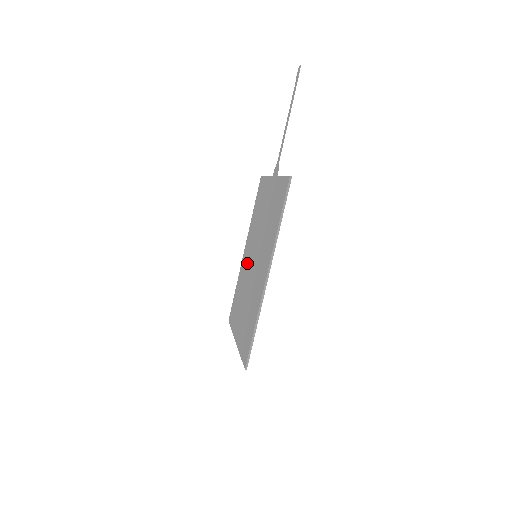
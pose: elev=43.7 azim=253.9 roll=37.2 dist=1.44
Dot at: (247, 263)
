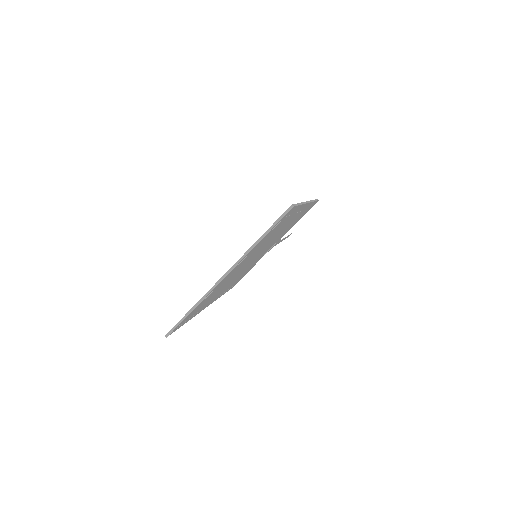
Dot at: occluded
